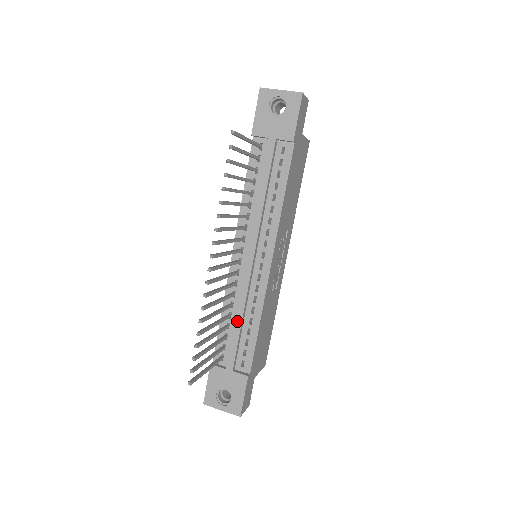
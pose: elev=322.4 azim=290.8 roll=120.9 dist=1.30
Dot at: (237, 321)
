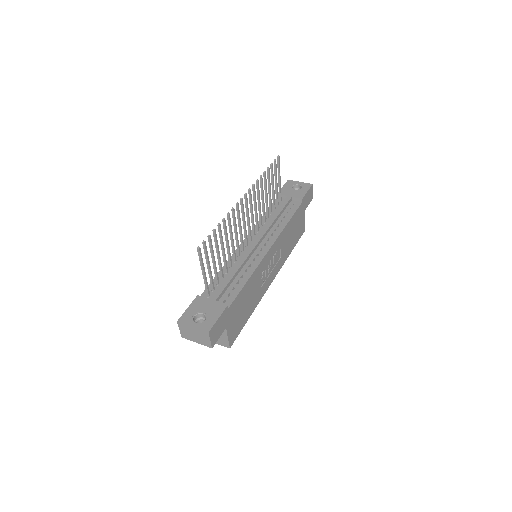
Dot at: (233, 272)
